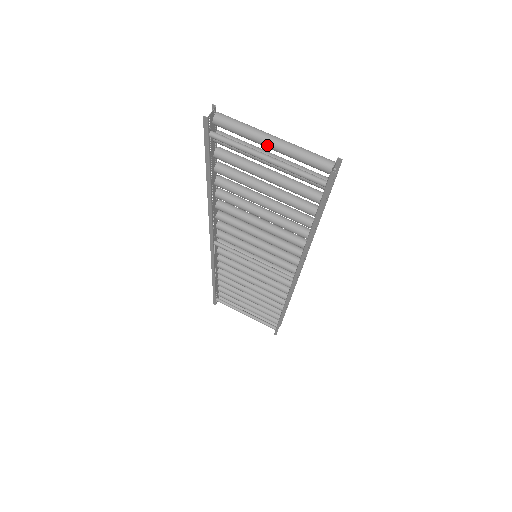
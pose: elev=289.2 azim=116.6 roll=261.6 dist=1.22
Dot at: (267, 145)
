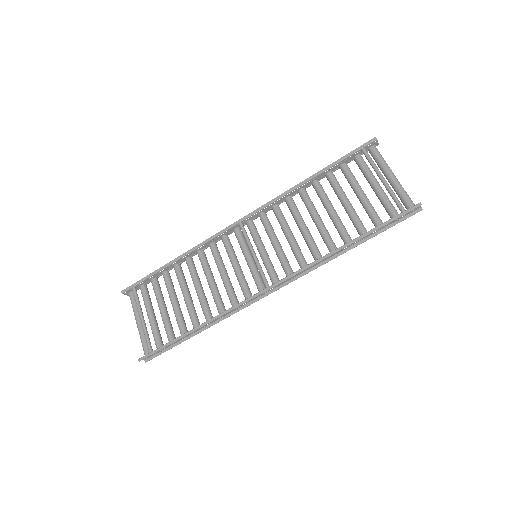
Dot at: (390, 174)
